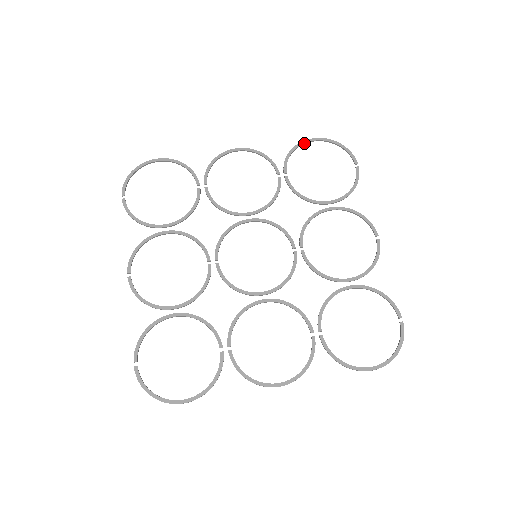
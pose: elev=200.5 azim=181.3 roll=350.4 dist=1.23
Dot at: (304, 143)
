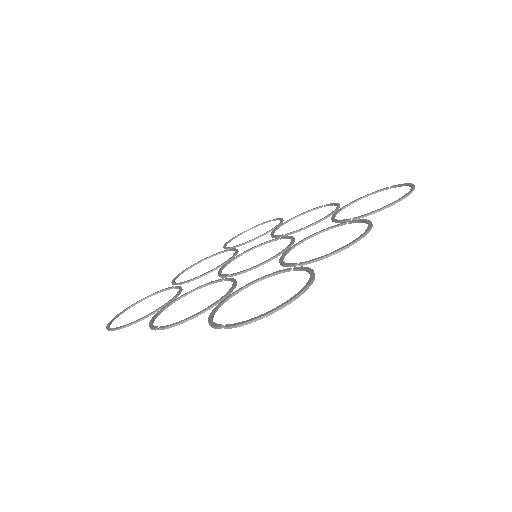
Dot at: (229, 242)
